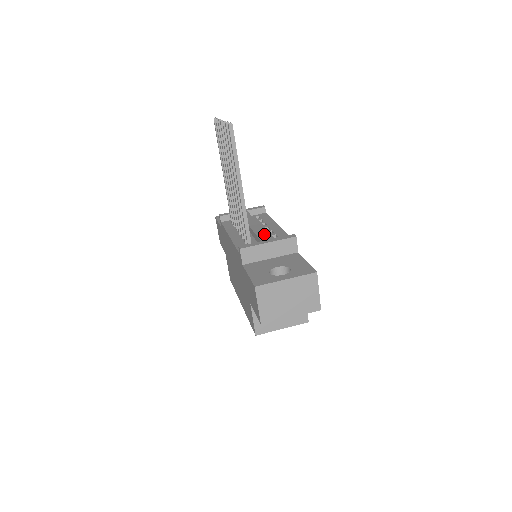
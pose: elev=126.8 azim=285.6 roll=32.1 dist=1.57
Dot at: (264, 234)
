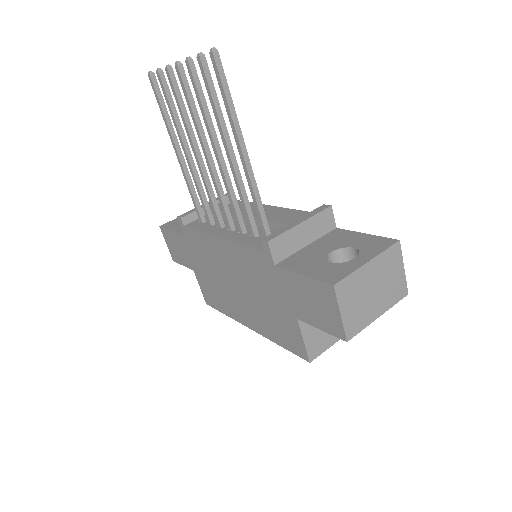
Dot at: (279, 216)
